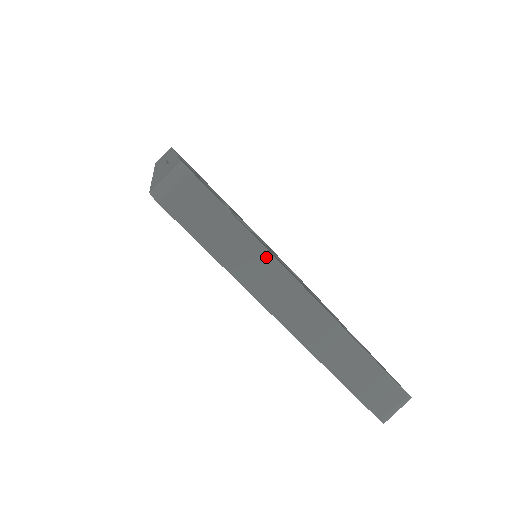
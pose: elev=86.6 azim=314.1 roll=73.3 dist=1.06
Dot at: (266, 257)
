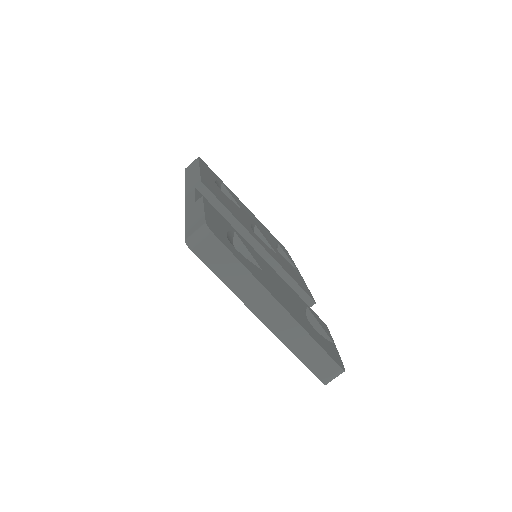
Dot at: (256, 284)
